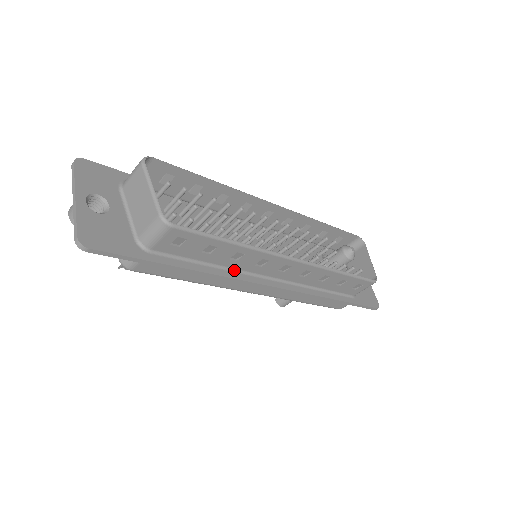
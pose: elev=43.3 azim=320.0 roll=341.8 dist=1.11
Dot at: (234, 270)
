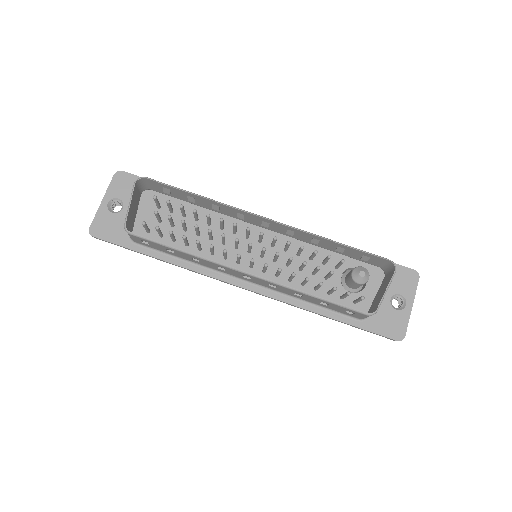
Dot at: (206, 267)
